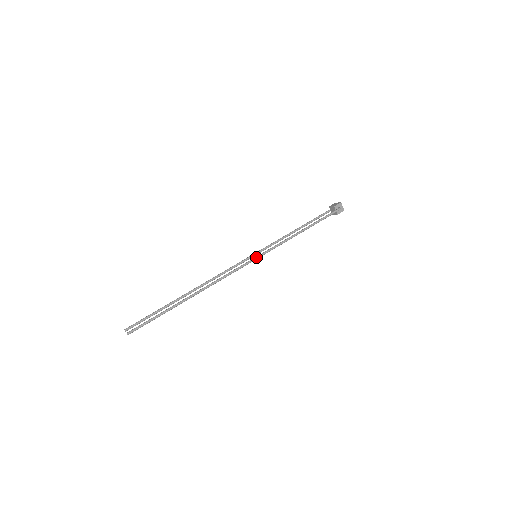
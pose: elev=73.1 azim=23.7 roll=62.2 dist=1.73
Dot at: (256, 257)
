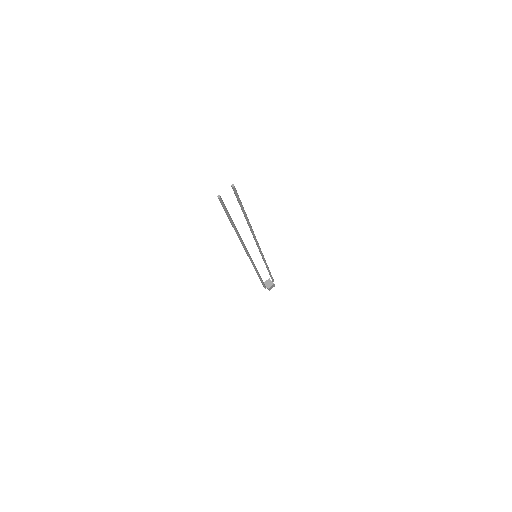
Dot at: (260, 250)
